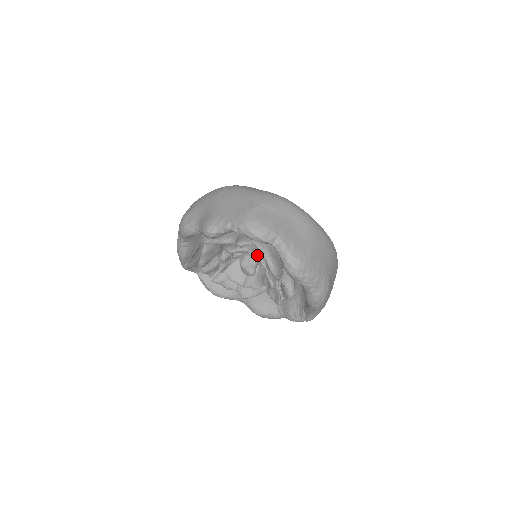
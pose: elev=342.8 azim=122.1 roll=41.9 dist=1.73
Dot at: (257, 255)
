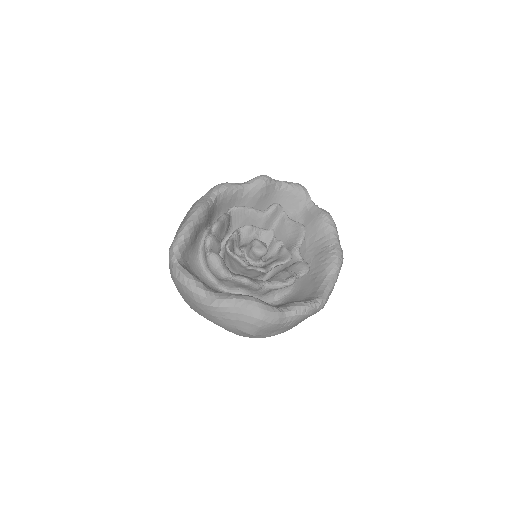
Dot at: (274, 235)
